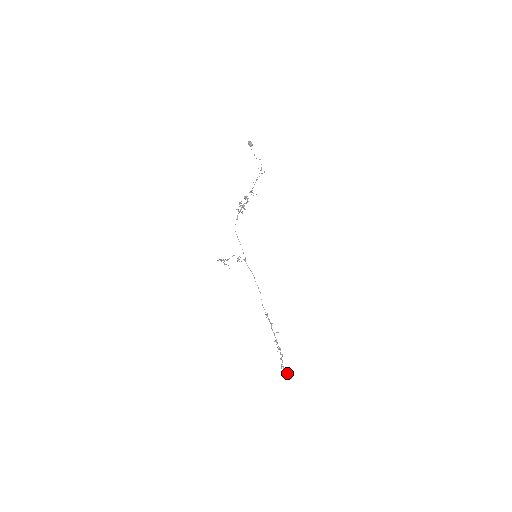
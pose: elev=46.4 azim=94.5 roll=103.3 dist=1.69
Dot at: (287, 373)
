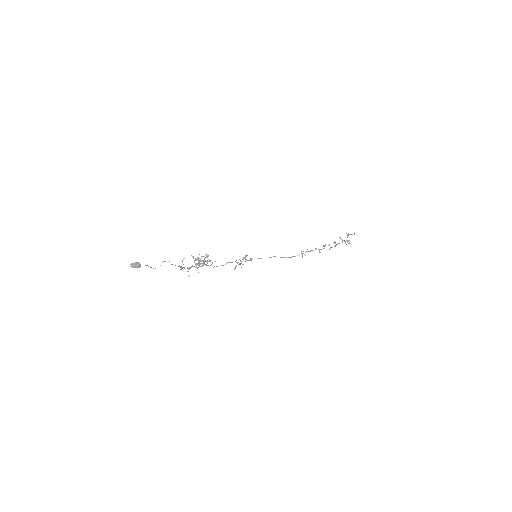
Dot at: occluded
